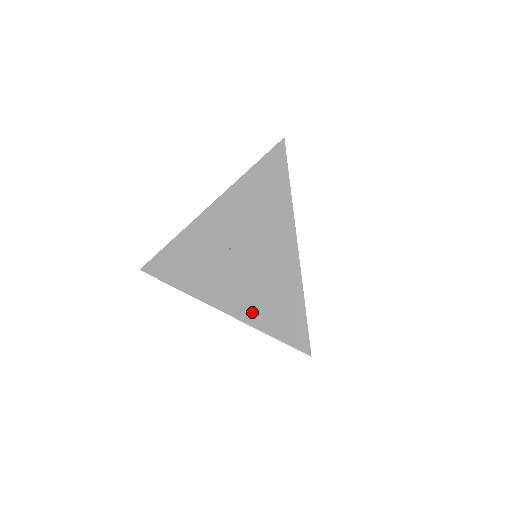
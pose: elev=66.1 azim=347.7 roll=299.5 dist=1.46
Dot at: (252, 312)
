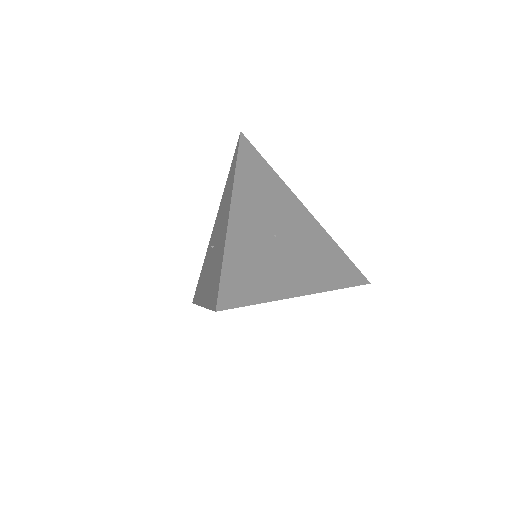
Dot at: (208, 293)
